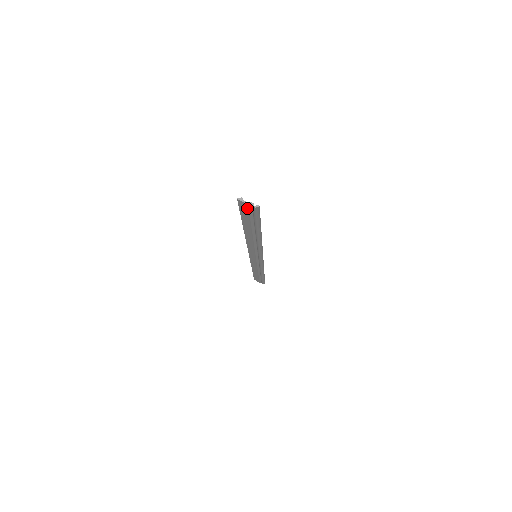
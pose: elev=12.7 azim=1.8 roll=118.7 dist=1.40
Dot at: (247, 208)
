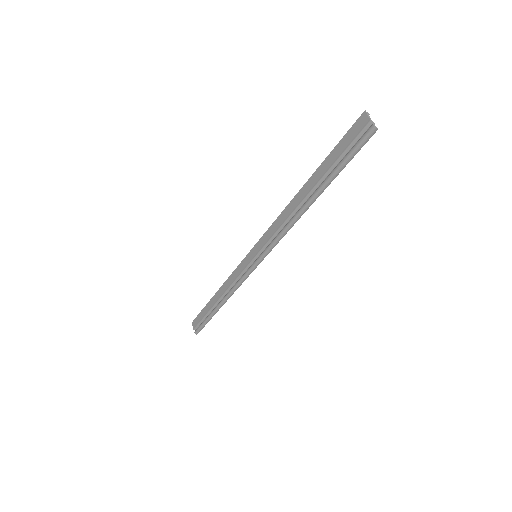
Dot at: (360, 130)
